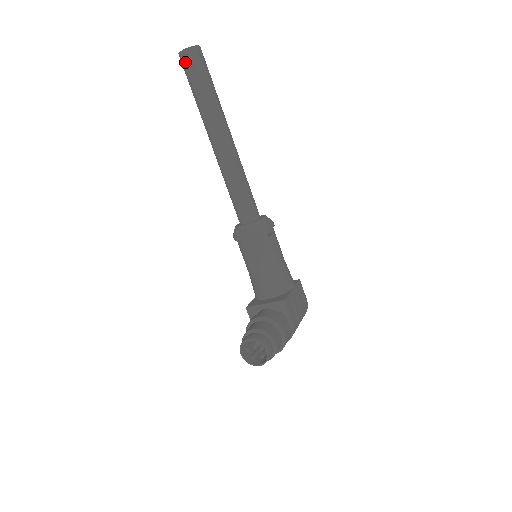
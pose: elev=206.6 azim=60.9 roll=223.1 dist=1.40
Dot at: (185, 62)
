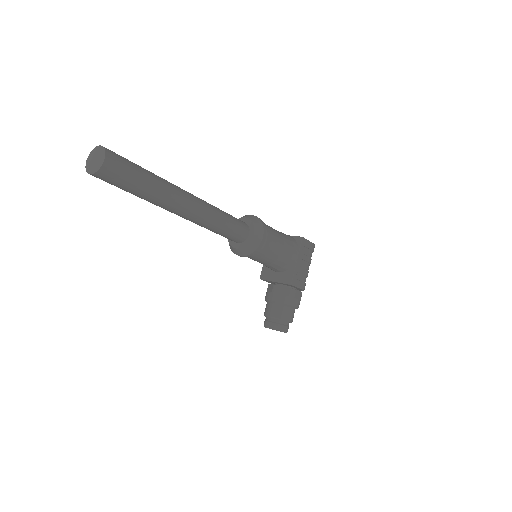
Dot at: occluded
